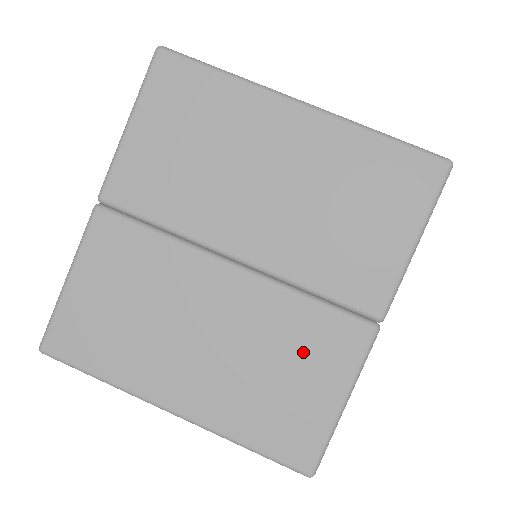
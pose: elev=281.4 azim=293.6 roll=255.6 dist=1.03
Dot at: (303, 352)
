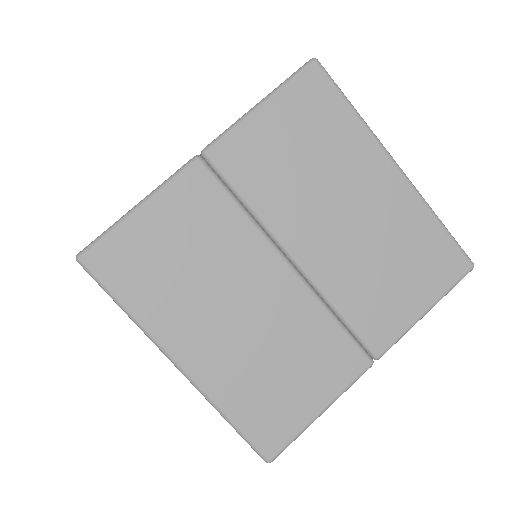
Dot at: (311, 359)
